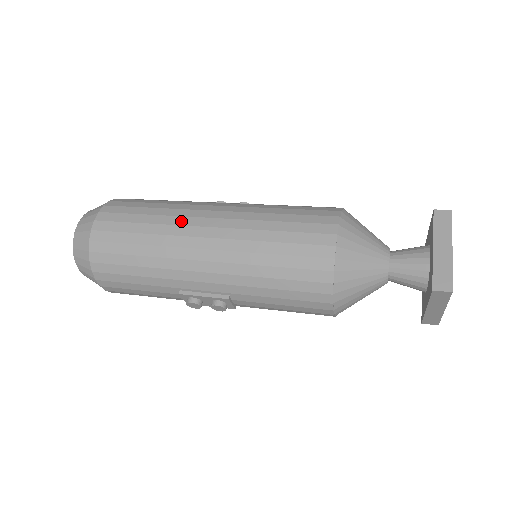
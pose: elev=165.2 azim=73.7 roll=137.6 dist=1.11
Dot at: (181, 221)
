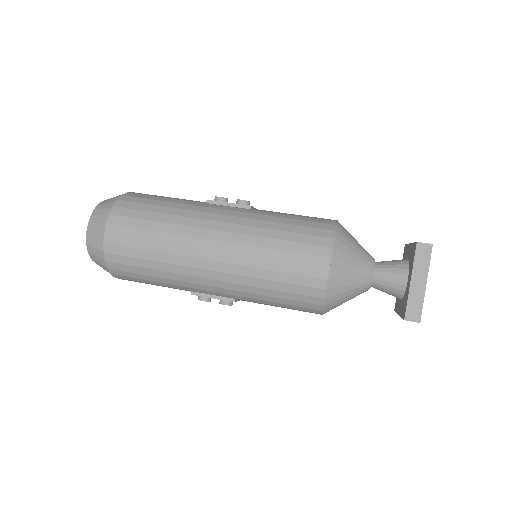
Dot at: (188, 242)
